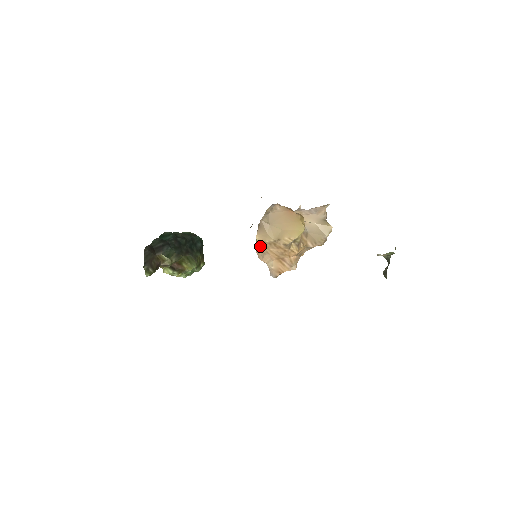
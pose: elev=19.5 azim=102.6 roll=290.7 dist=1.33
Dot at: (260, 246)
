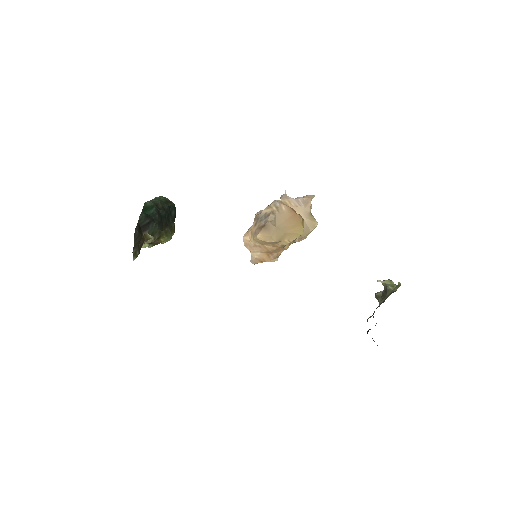
Dot at: (254, 240)
